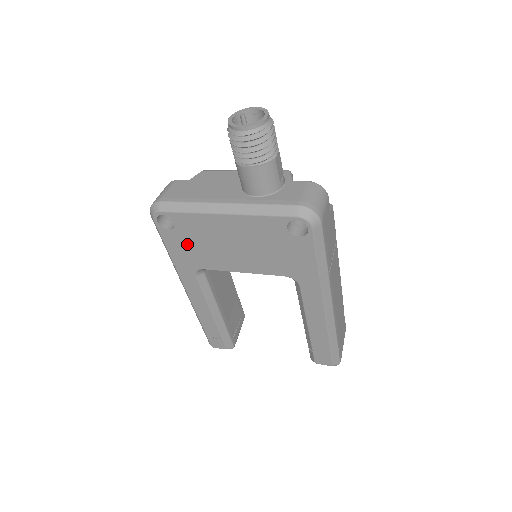
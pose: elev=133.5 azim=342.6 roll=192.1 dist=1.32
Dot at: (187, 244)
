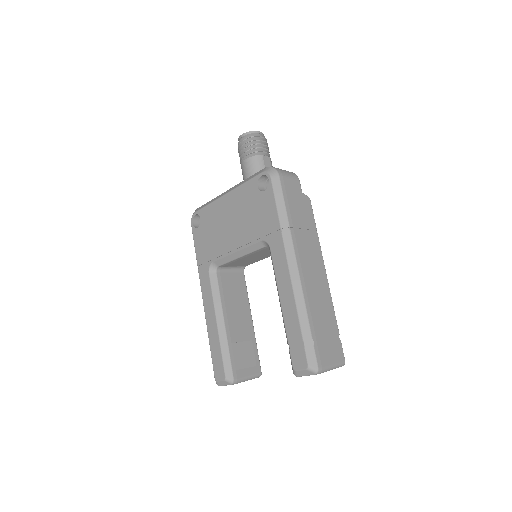
Dot at: (206, 237)
